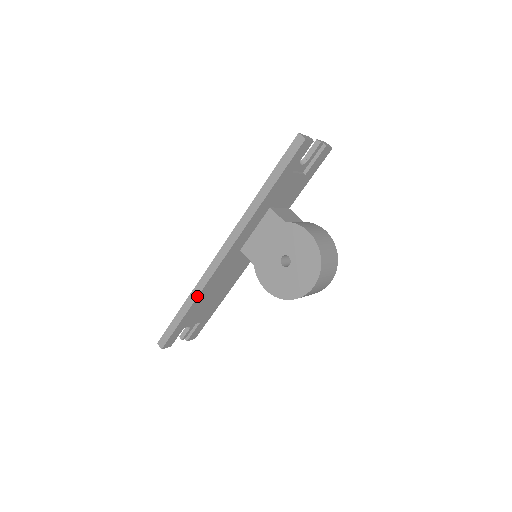
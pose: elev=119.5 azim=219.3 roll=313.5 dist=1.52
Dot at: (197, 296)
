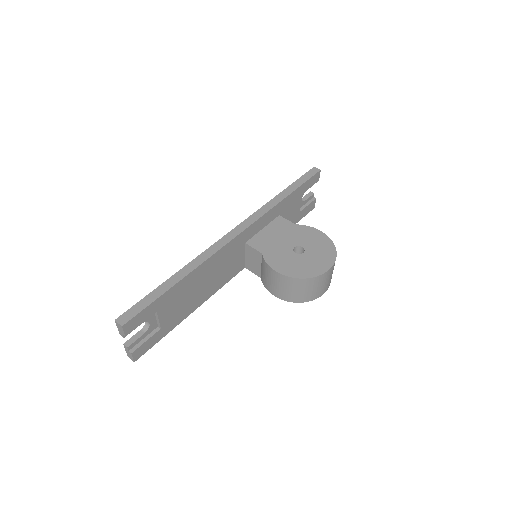
Dot at: (197, 266)
